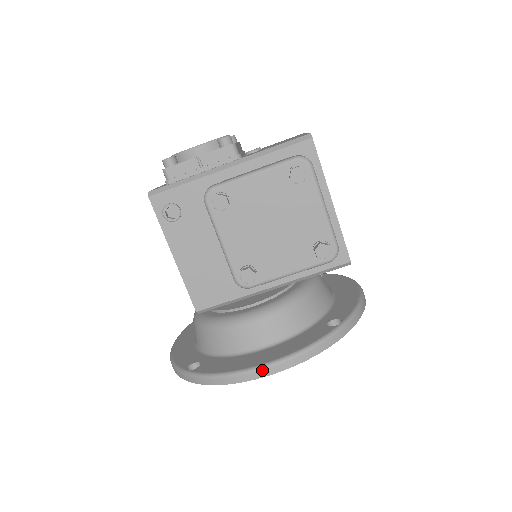
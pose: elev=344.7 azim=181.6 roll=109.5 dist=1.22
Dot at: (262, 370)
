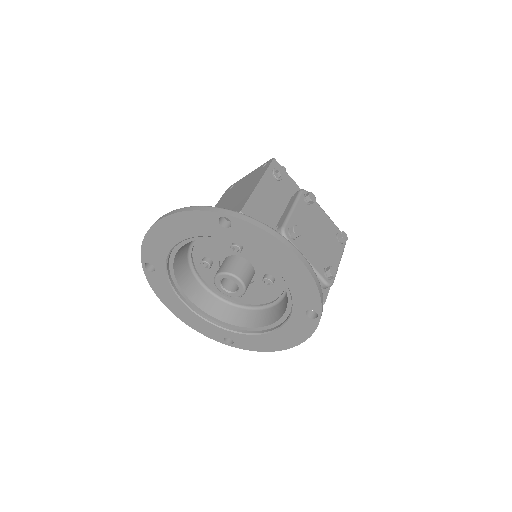
Dot at: (300, 253)
